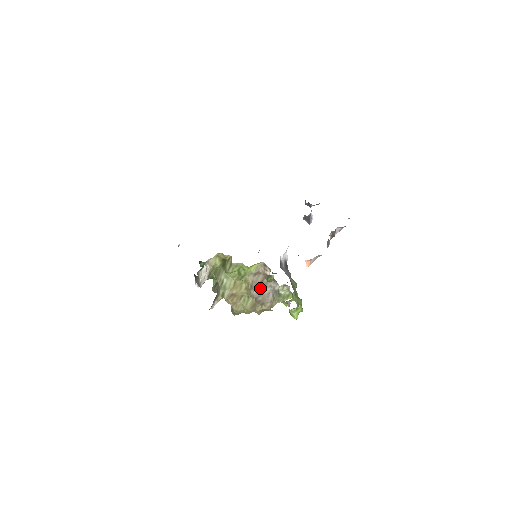
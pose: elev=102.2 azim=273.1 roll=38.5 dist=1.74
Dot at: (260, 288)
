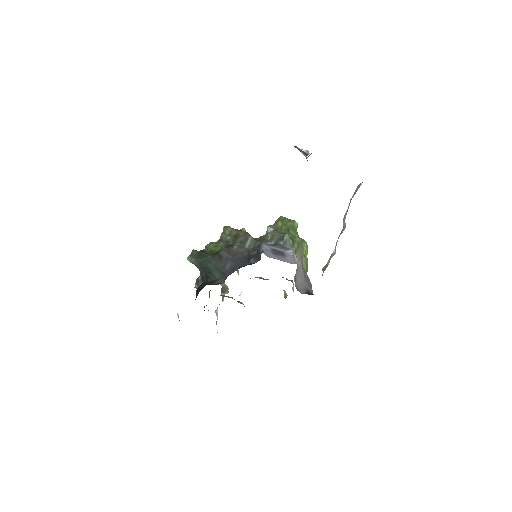
Dot at: occluded
